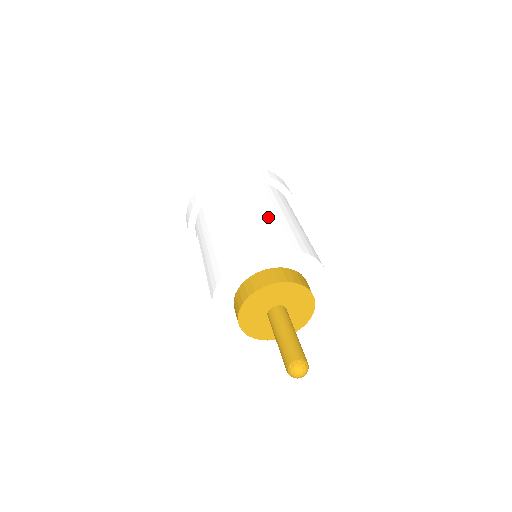
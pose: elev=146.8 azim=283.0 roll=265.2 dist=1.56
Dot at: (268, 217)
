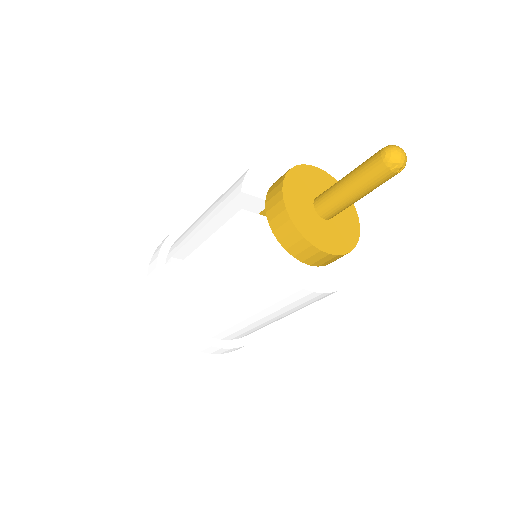
Dot at: occluded
